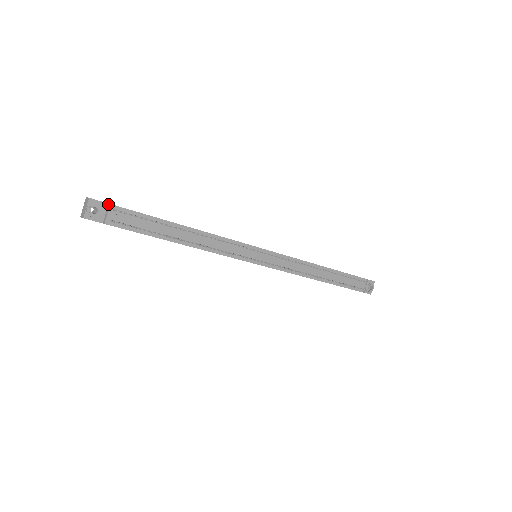
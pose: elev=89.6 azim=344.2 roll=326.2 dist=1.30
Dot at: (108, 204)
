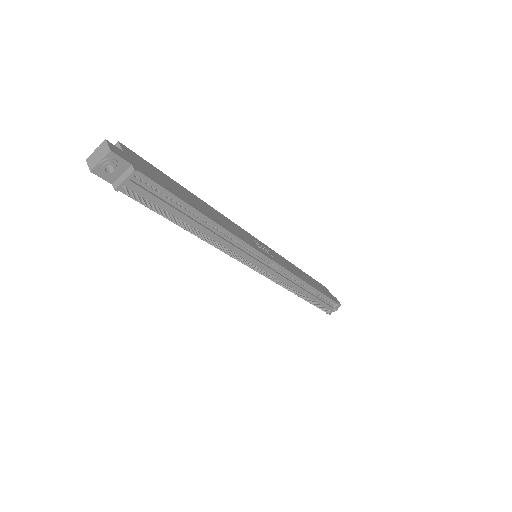
Dot at: (131, 166)
